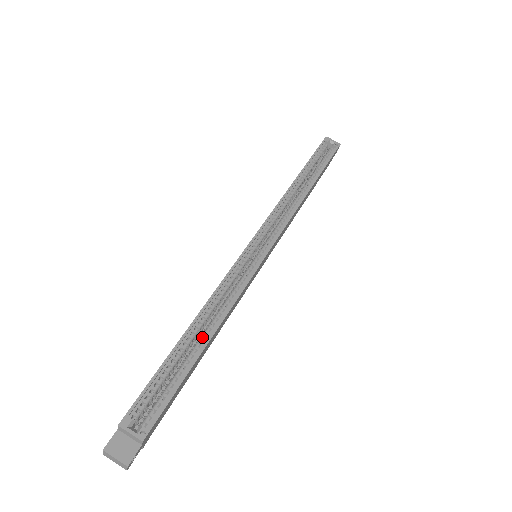
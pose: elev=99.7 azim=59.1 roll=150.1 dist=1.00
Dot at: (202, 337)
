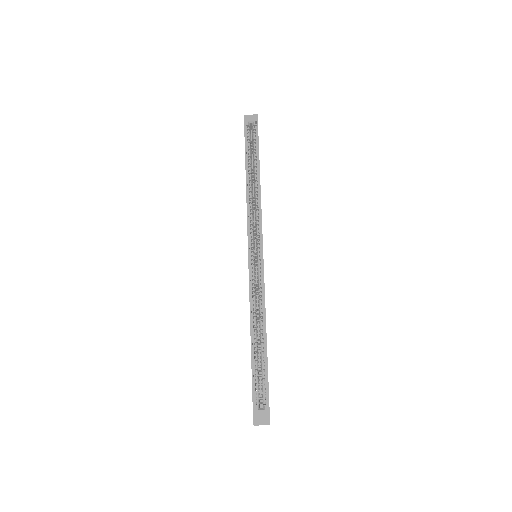
Dot at: (261, 338)
